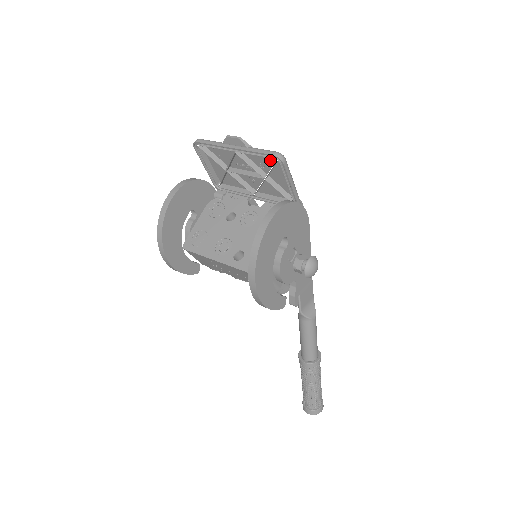
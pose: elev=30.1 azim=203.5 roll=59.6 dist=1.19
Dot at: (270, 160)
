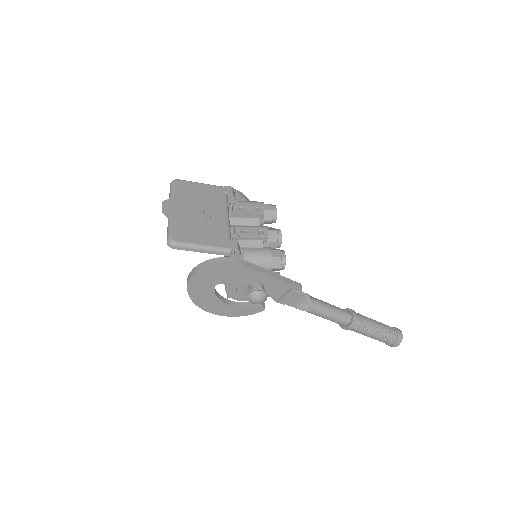
Dot at: (180, 232)
